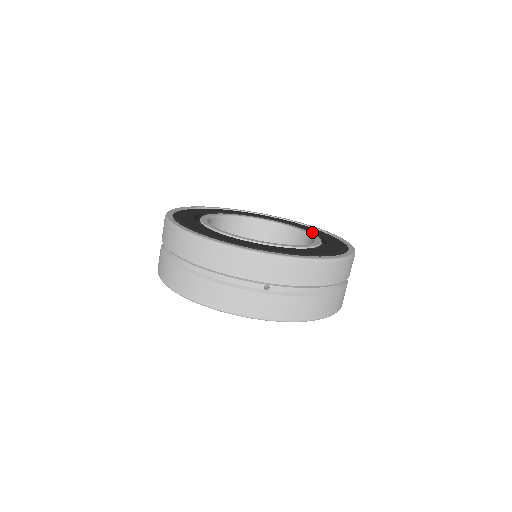
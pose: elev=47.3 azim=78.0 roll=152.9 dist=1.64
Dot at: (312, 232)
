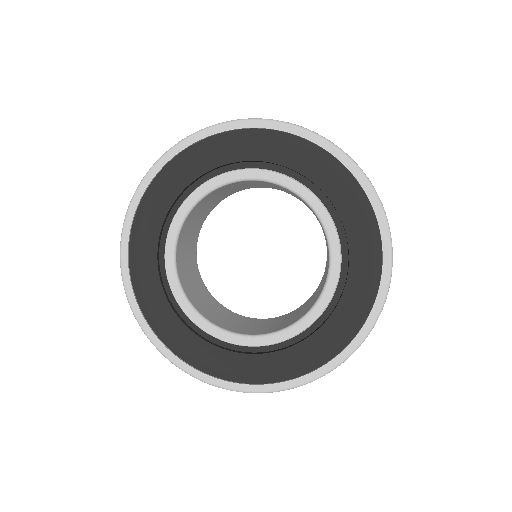
Dot at: occluded
